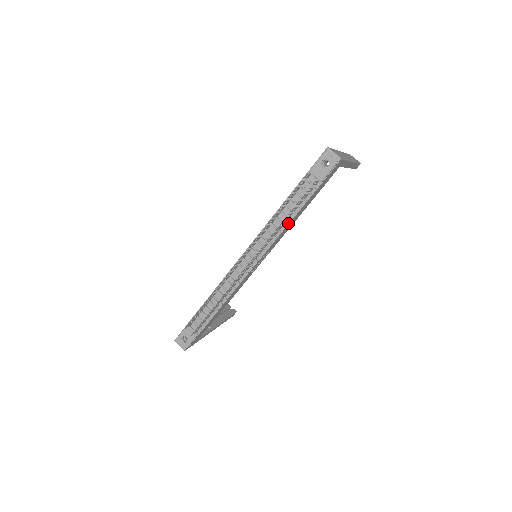
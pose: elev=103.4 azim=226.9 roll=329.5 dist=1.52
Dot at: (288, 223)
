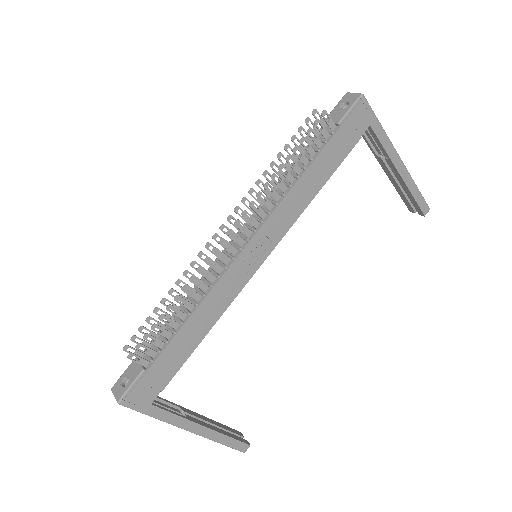
Dot at: (295, 182)
